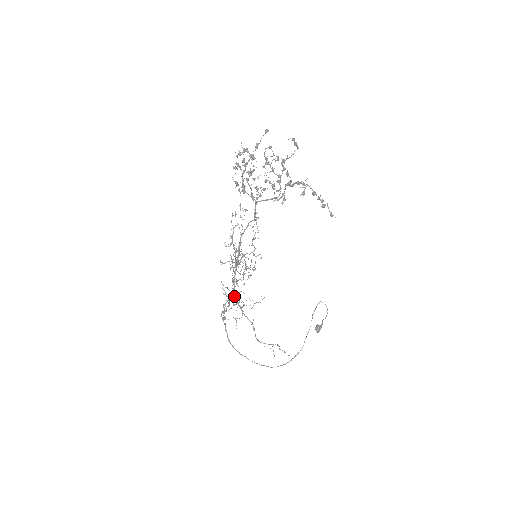
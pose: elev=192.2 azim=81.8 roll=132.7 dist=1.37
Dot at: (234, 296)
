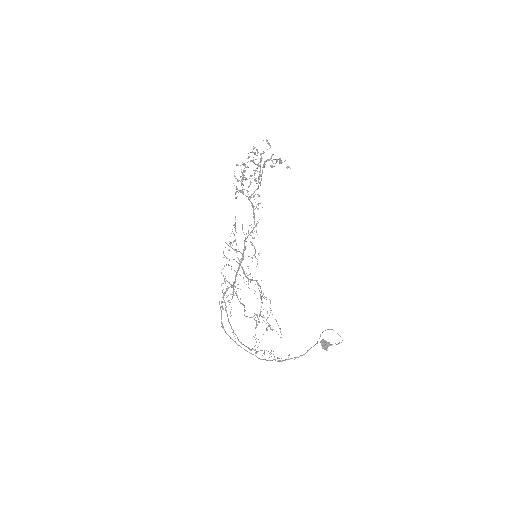
Dot at: (258, 351)
